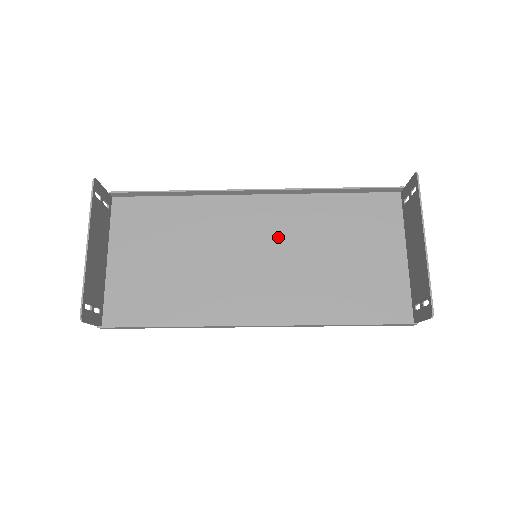
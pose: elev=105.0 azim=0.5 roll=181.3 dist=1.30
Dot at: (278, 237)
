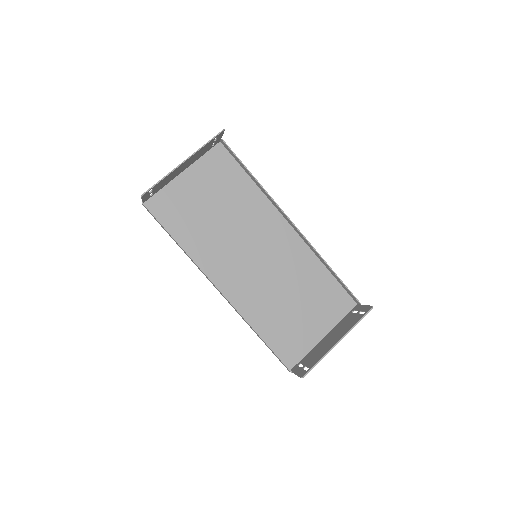
Dot at: (277, 258)
